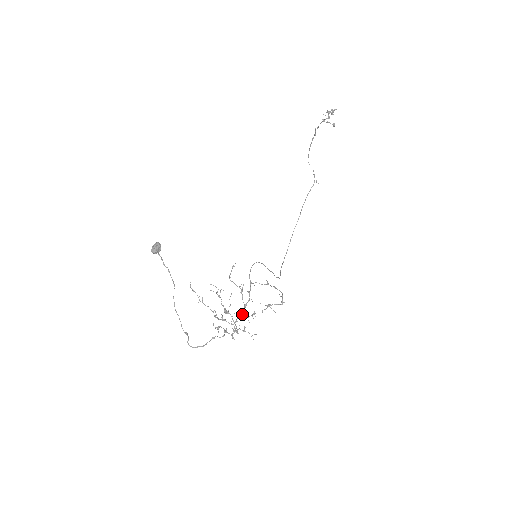
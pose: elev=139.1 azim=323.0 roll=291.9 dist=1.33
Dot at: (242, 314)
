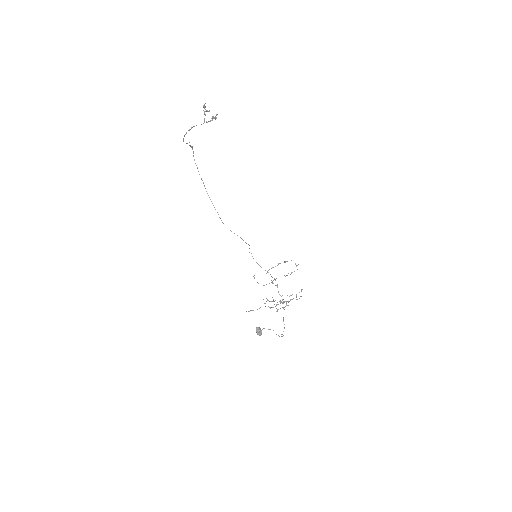
Dot at: (296, 296)
